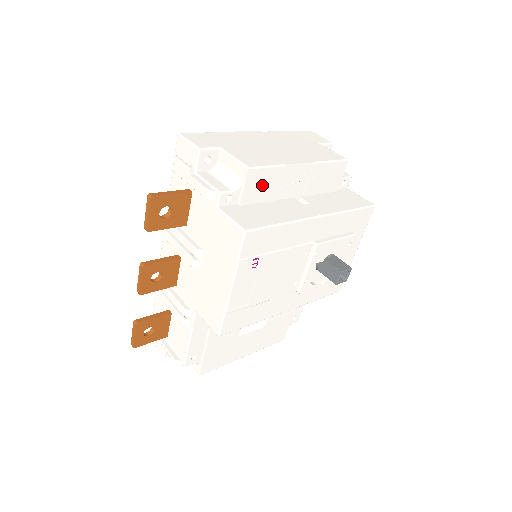
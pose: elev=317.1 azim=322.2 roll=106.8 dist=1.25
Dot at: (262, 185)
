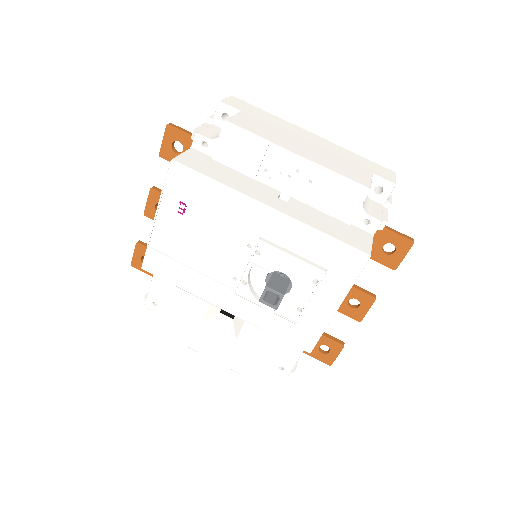
Dot at: (240, 150)
